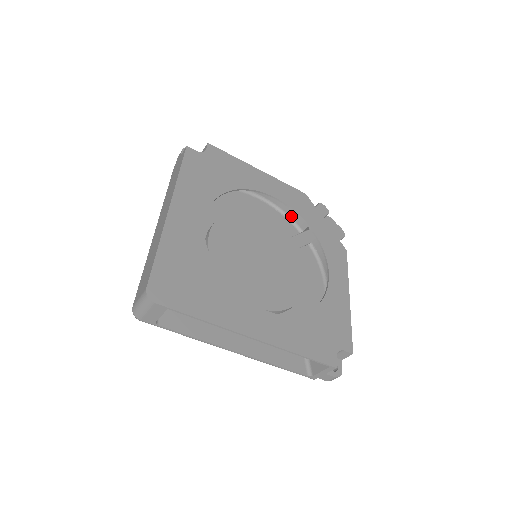
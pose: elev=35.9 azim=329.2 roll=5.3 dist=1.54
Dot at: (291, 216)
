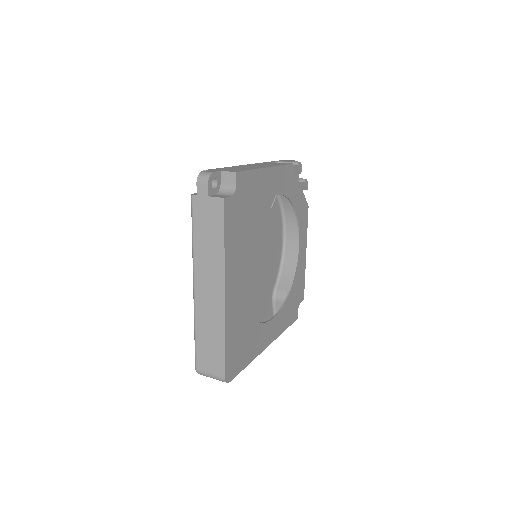
Dot at: occluded
